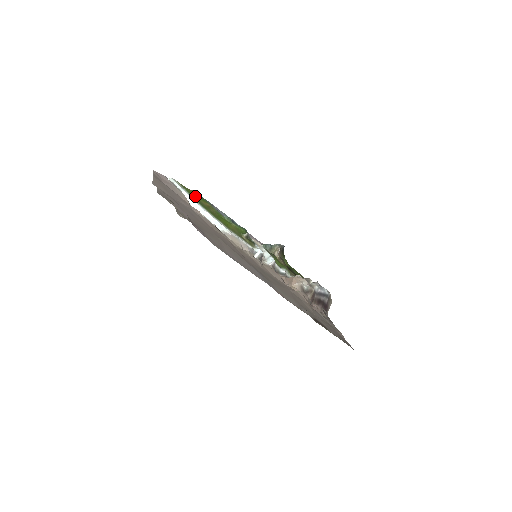
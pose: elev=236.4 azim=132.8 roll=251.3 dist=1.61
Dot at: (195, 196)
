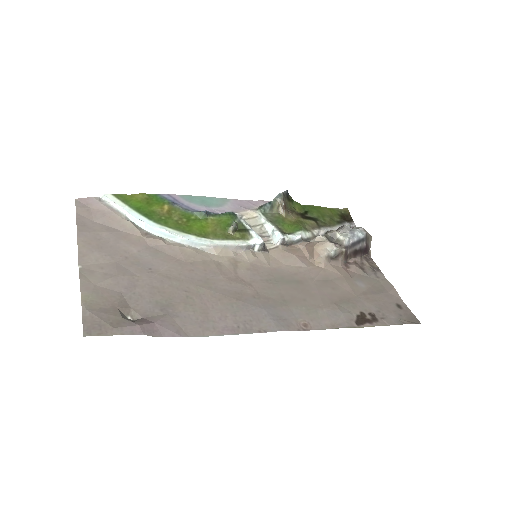
Dot at: (145, 206)
